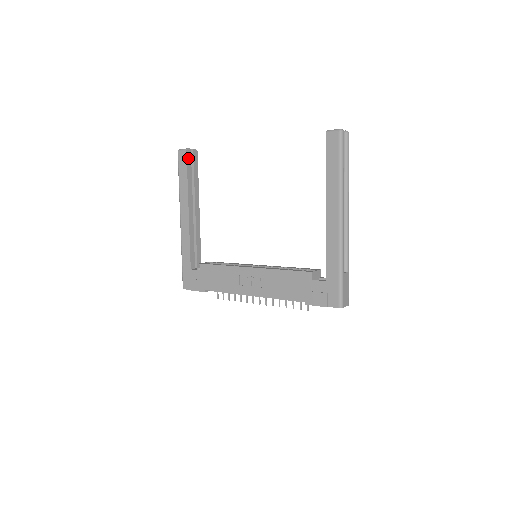
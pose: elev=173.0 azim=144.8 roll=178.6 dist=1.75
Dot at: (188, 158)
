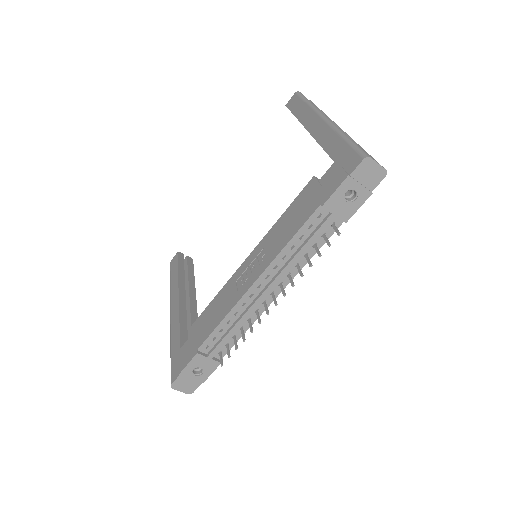
Dot at: (180, 258)
